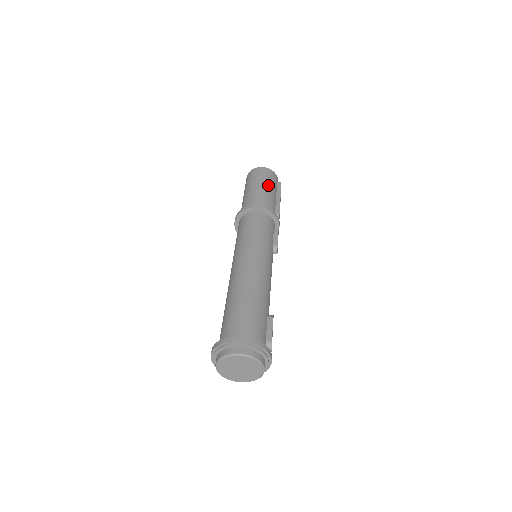
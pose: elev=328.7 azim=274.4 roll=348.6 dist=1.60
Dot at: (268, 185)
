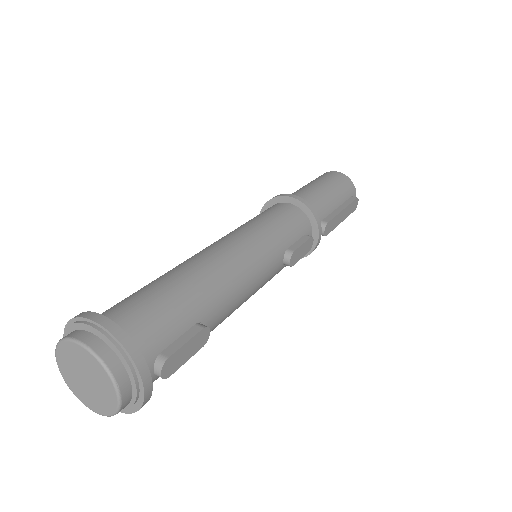
Dot at: (331, 188)
